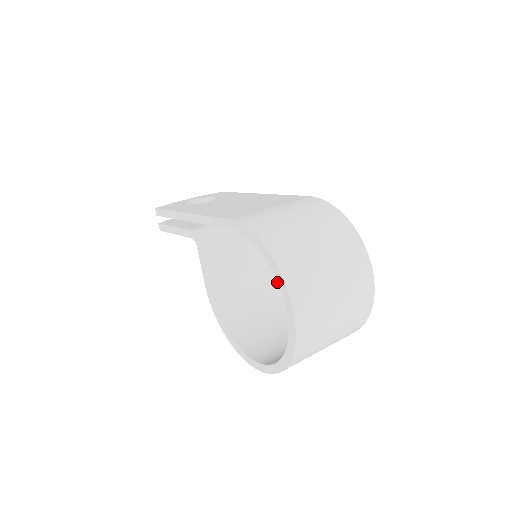
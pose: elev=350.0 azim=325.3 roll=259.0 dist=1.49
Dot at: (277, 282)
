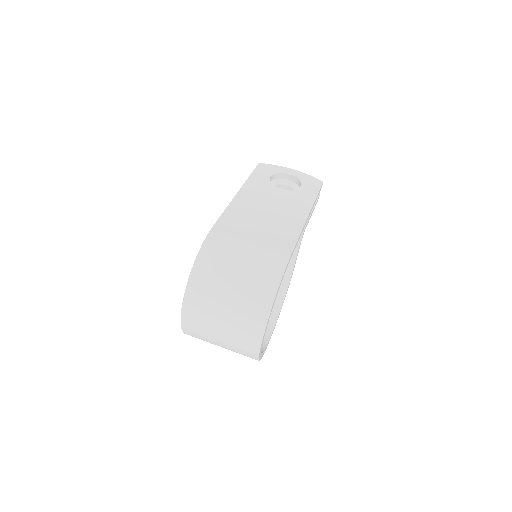
Dot at: (282, 281)
